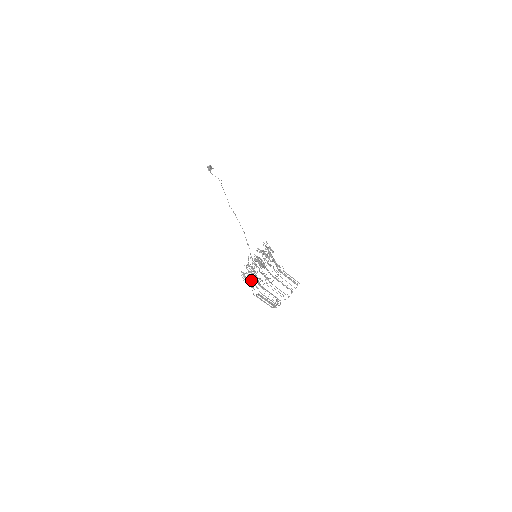
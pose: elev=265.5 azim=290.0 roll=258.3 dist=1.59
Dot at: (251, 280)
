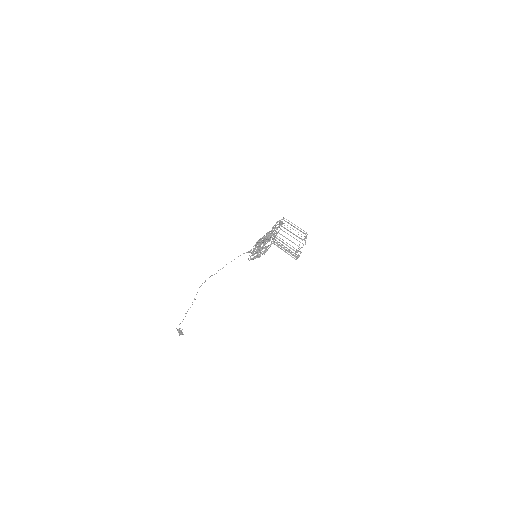
Dot at: occluded
